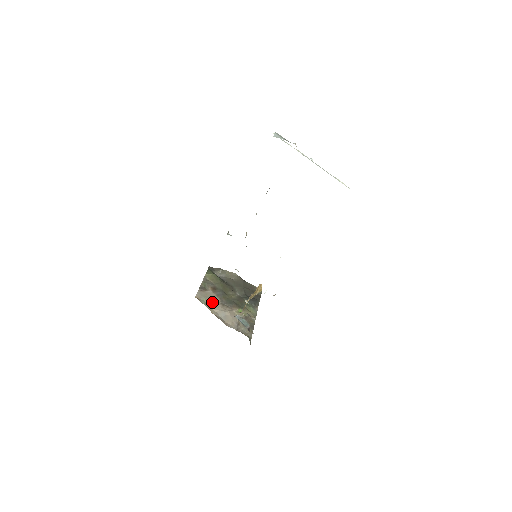
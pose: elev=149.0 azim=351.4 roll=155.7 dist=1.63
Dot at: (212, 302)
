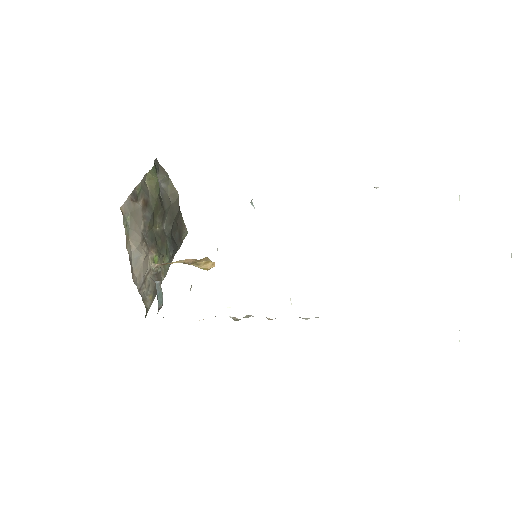
Dot at: (134, 227)
